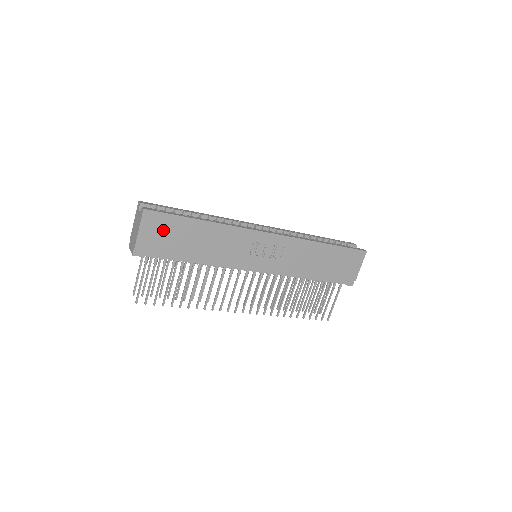
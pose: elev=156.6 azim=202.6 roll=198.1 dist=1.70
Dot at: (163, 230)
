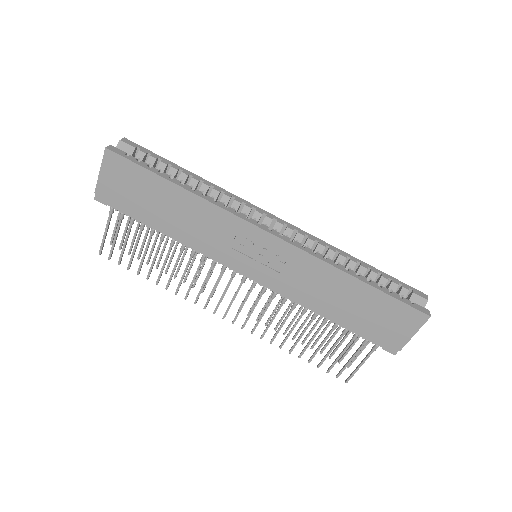
Dot at: (127, 181)
